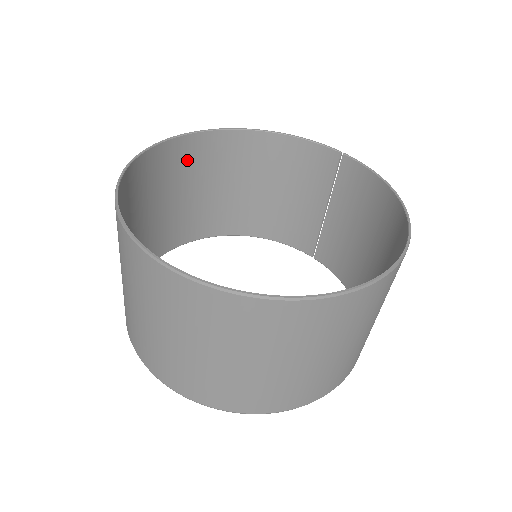
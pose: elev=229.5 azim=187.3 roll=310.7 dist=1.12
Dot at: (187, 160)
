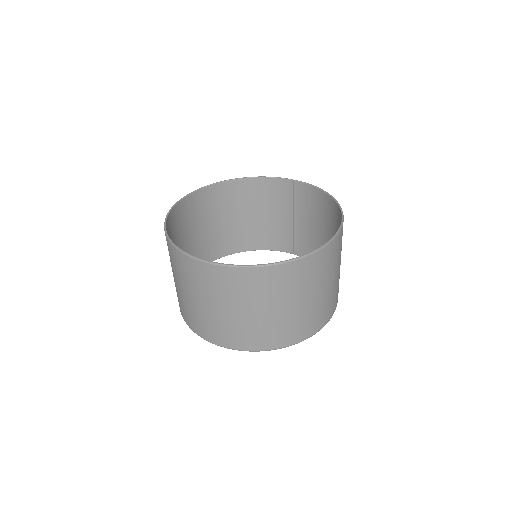
Dot at: (196, 208)
